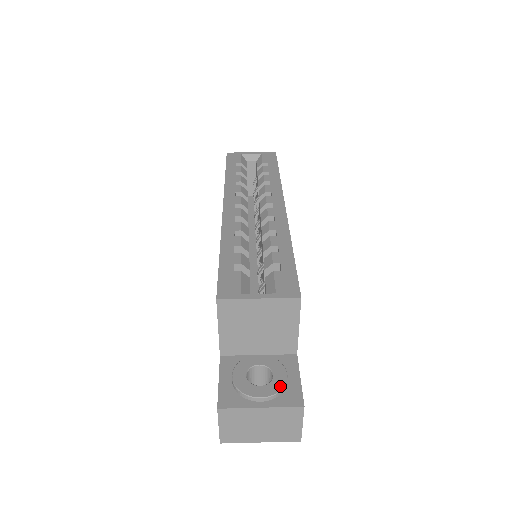
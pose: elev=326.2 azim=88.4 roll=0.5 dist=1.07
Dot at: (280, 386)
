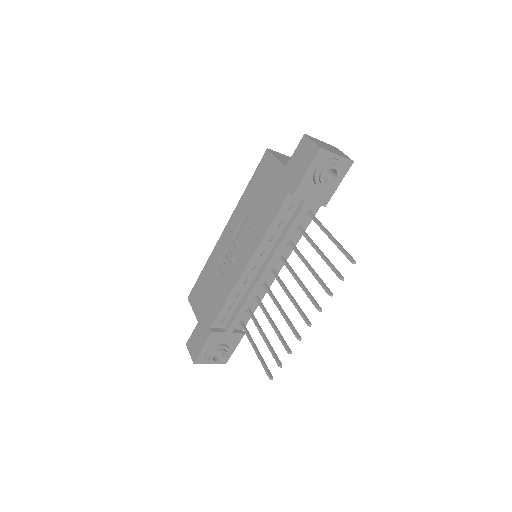
Dot at: occluded
